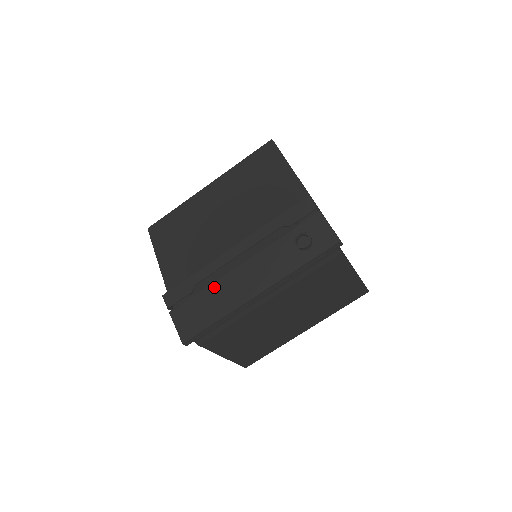
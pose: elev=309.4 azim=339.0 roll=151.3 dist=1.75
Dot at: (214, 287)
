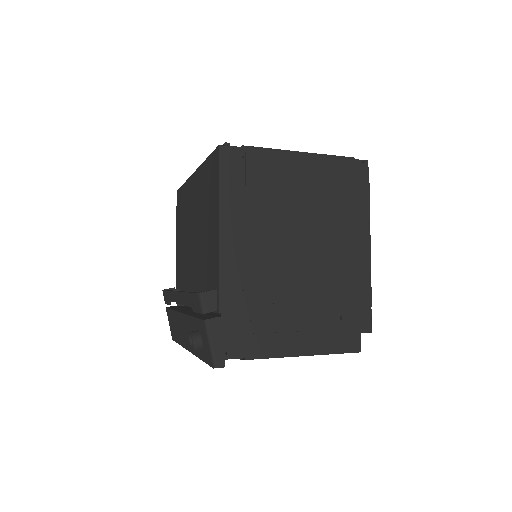
Dot at: (175, 315)
